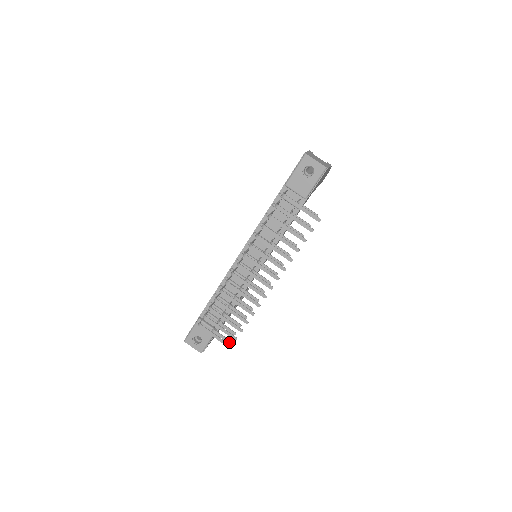
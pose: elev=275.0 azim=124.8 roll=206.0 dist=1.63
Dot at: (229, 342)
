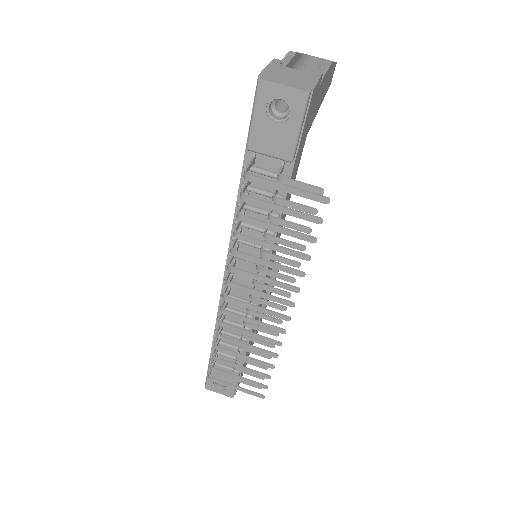
Dot at: (260, 388)
